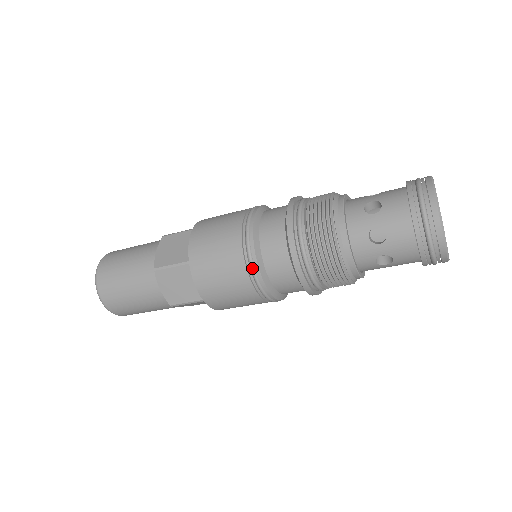
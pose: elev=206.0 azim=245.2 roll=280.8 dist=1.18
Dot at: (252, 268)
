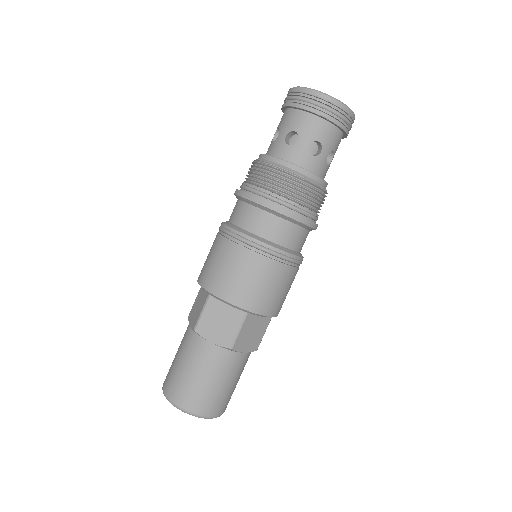
Dot at: (244, 241)
